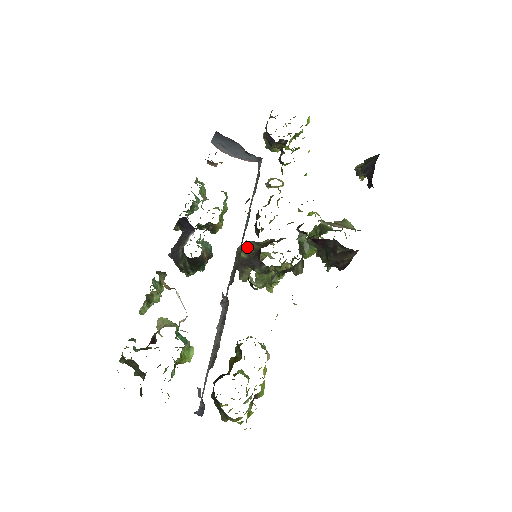
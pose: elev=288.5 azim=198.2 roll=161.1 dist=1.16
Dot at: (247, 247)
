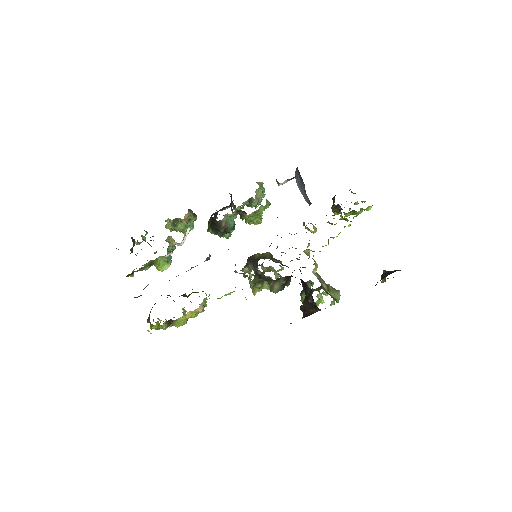
Dot at: (264, 254)
